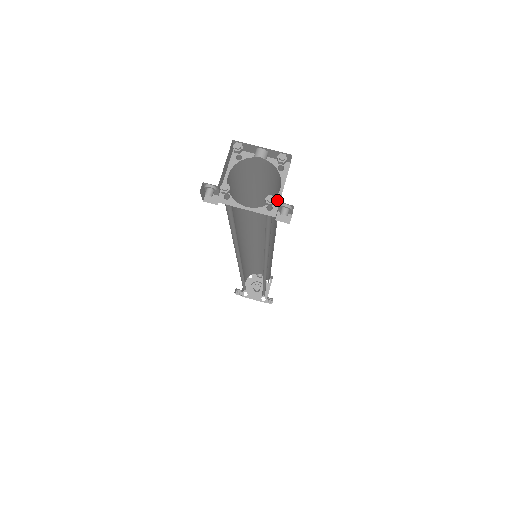
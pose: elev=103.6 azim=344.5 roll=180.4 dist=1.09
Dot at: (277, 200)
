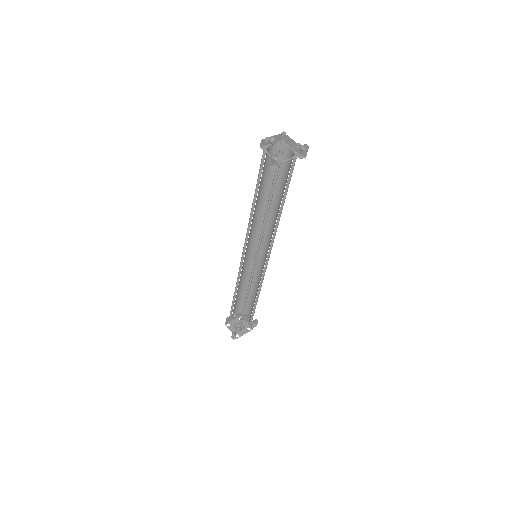
Dot at: (295, 151)
